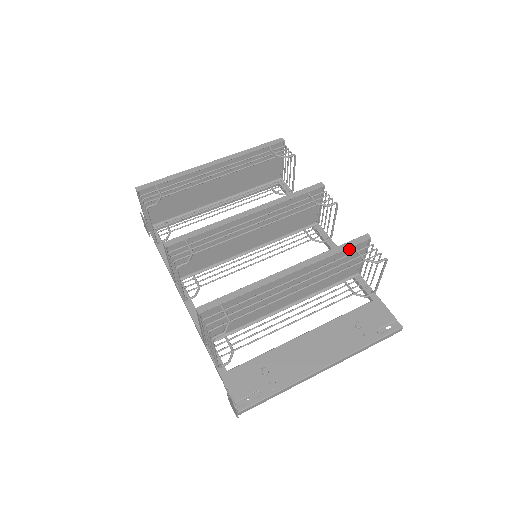
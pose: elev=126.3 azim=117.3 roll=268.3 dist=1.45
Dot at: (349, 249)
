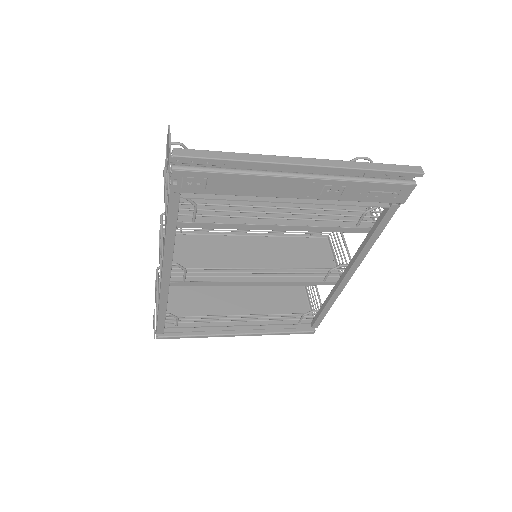
Dot at: occluded
